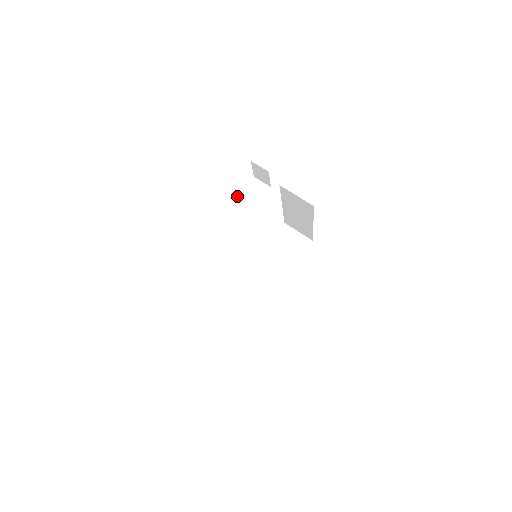
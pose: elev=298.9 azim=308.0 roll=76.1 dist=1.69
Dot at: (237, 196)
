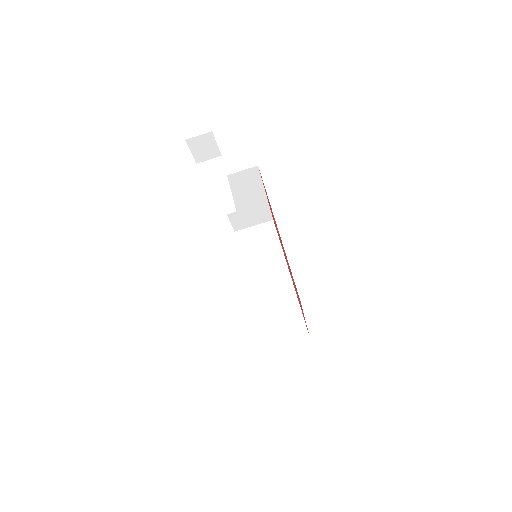
Dot at: occluded
